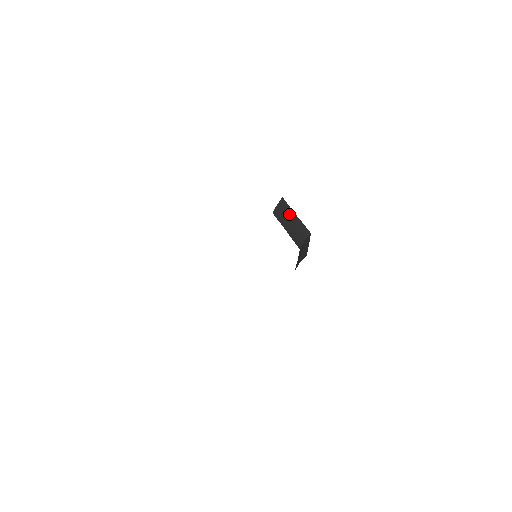
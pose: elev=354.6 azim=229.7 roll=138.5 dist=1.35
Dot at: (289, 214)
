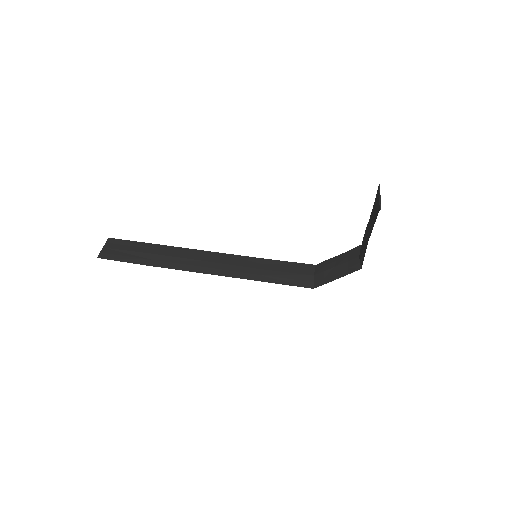
Dot at: (370, 227)
